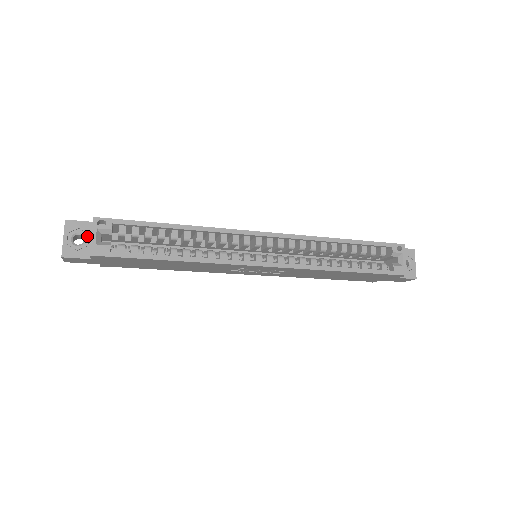
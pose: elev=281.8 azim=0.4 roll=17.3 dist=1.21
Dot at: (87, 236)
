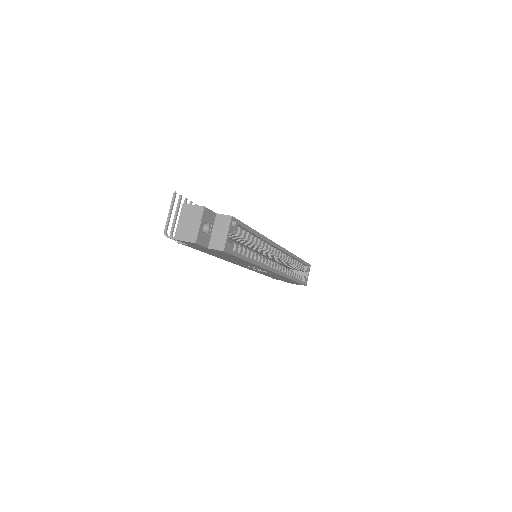
Dot at: (211, 226)
